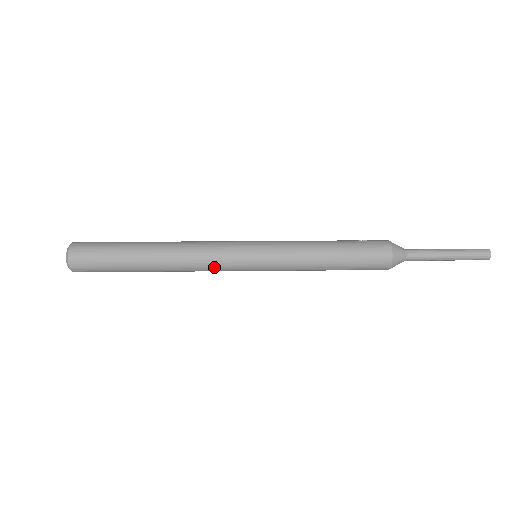
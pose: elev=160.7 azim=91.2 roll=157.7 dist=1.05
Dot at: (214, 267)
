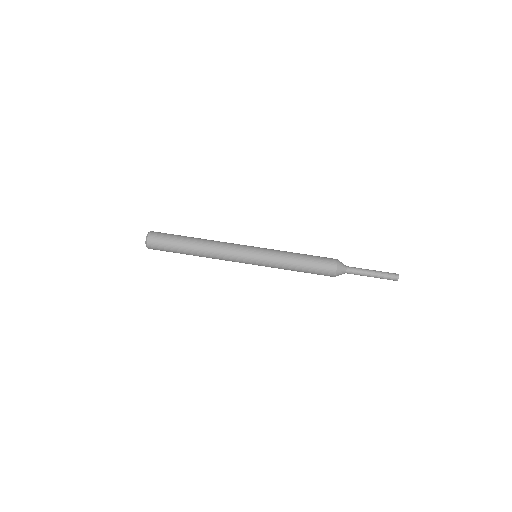
Dot at: occluded
